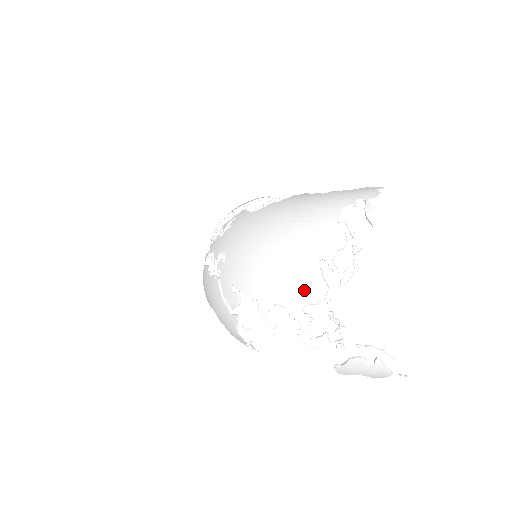
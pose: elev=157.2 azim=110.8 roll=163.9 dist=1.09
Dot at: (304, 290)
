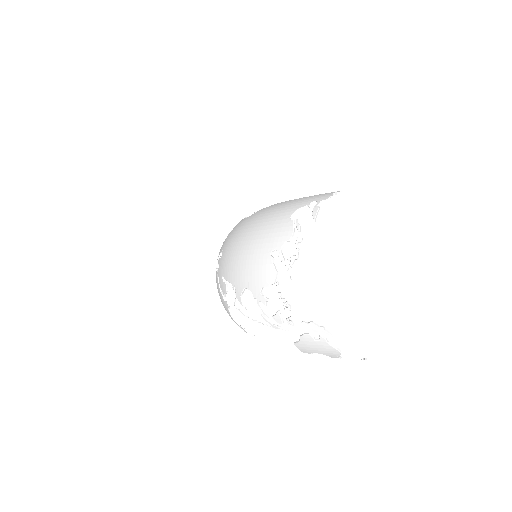
Dot at: (261, 275)
